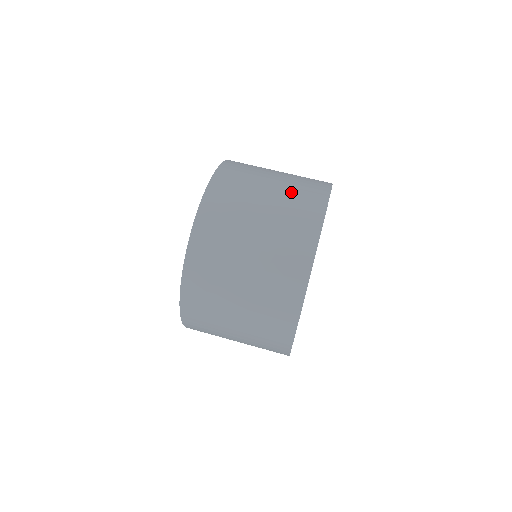
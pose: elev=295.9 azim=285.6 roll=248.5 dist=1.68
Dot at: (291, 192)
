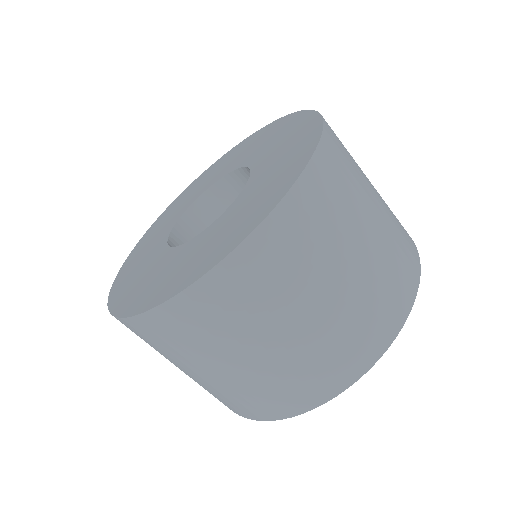
Dot at: (226, 392)
